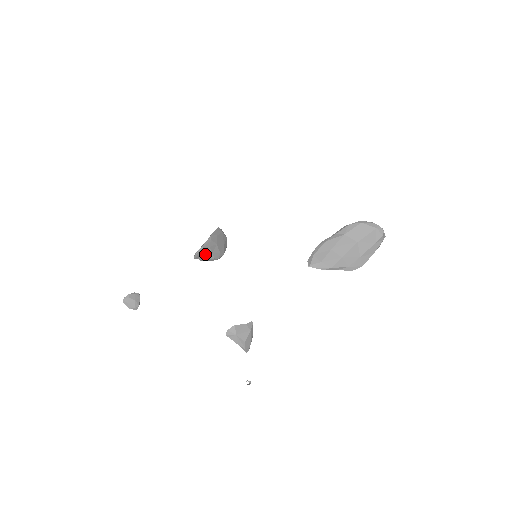
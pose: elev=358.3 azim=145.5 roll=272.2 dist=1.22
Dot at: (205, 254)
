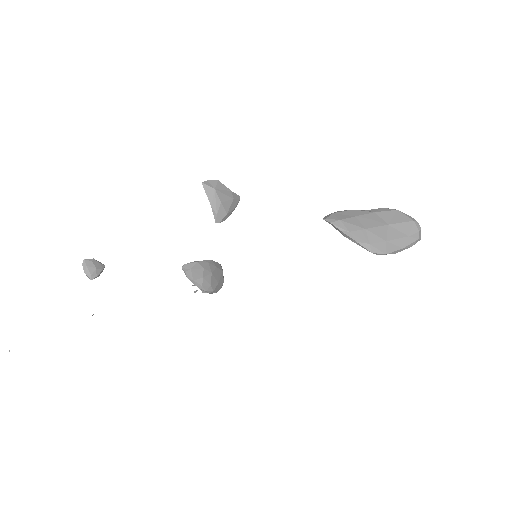
Dot at: (195, 272)
